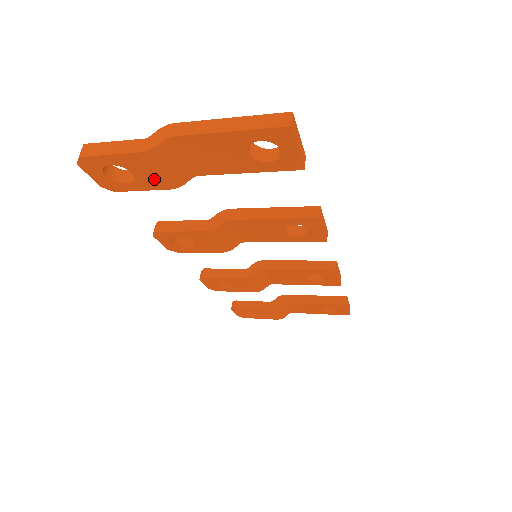
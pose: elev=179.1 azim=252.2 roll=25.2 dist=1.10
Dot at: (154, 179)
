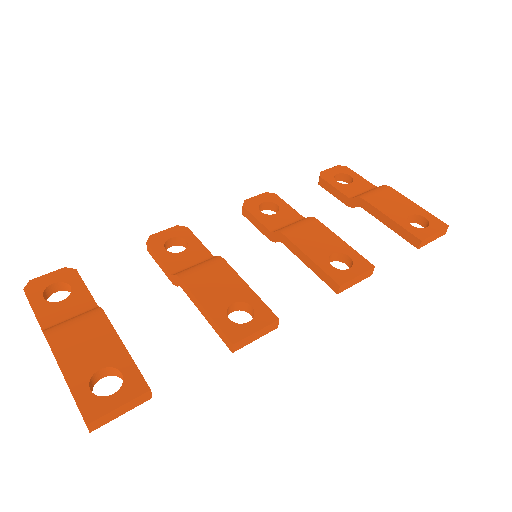
Dot at: occluded
